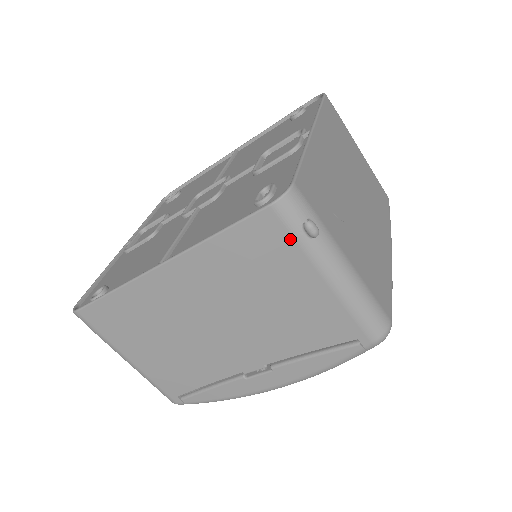
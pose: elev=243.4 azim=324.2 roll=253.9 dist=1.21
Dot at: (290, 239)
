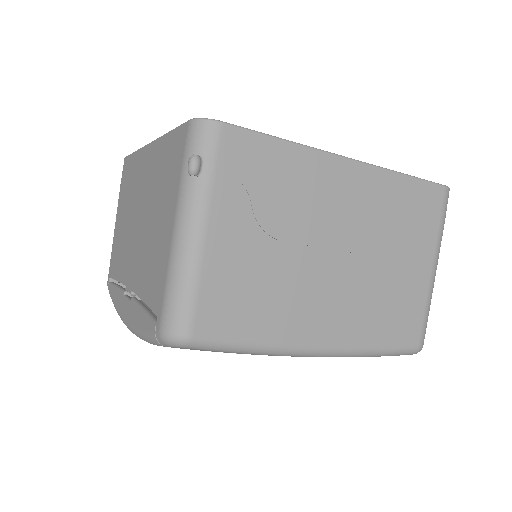
Dot at: (181, 164)
